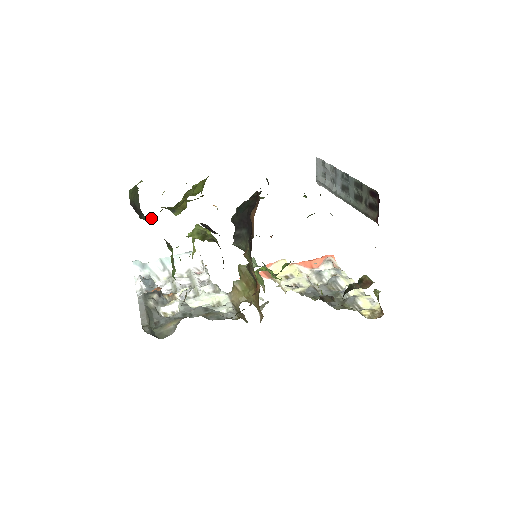
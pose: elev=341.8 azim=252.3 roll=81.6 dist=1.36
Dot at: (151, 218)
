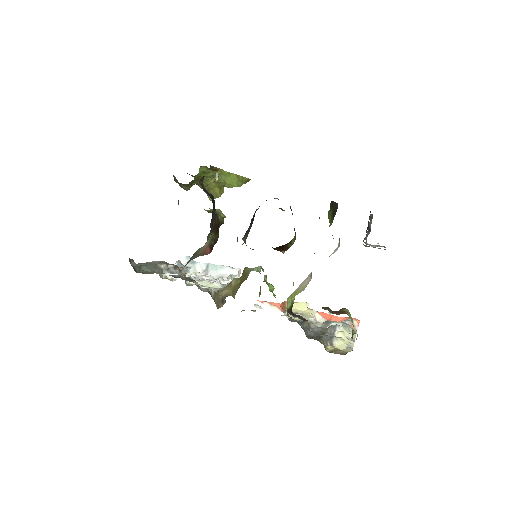
Dot at: (186, 188)
